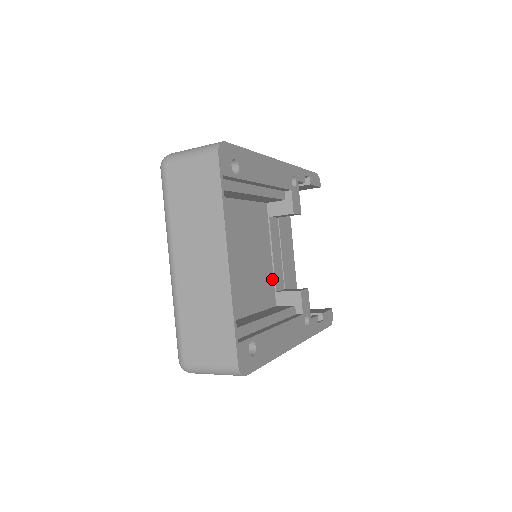
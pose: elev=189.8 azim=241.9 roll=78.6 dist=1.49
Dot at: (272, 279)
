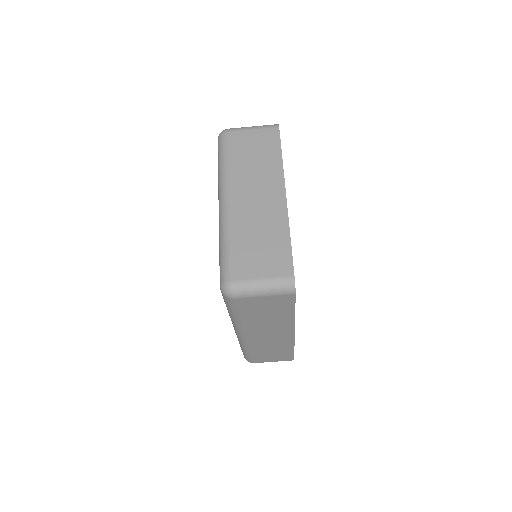
Dot at: occluded
